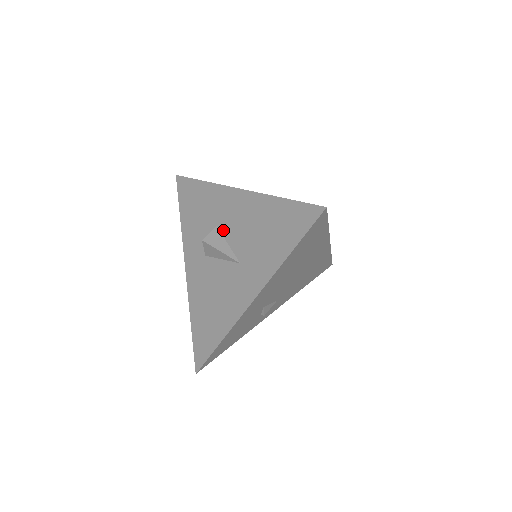
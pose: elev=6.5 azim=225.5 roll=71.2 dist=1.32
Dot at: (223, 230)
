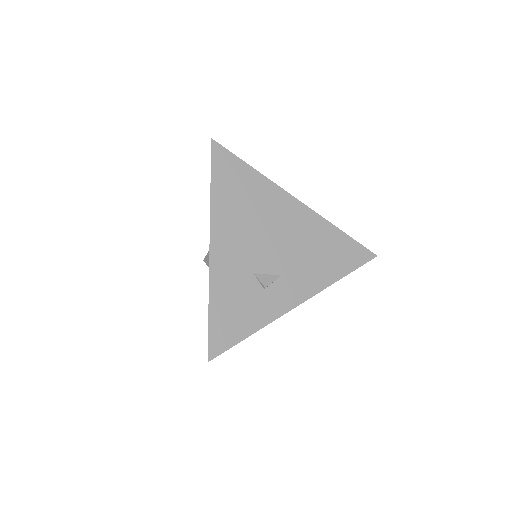
Dot at: occluded
